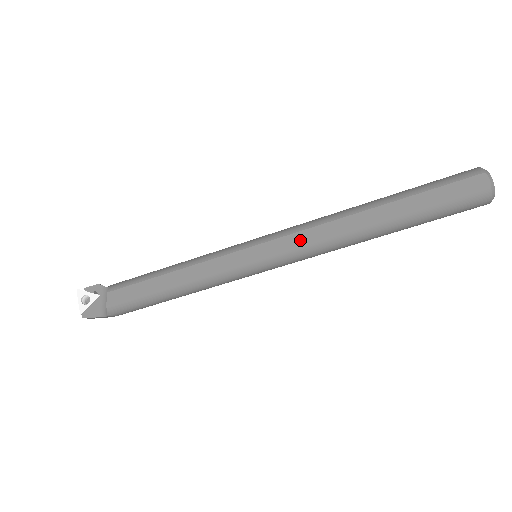
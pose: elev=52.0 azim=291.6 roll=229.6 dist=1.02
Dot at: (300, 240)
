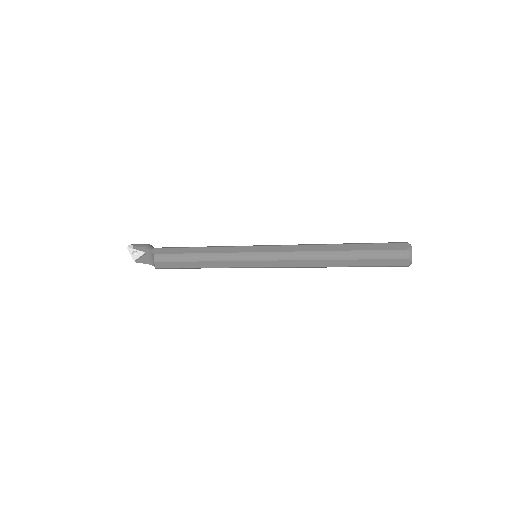
Dot at: (287, 265)
